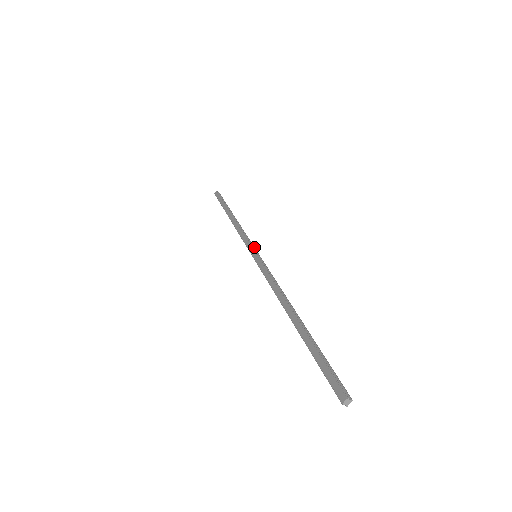
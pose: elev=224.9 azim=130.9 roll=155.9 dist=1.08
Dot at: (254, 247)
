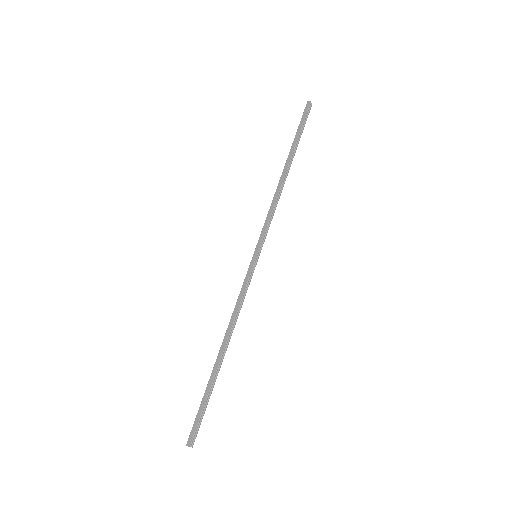
Dot at: occluded
